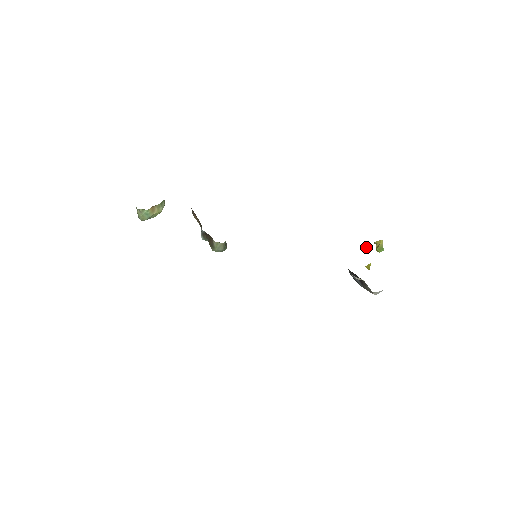
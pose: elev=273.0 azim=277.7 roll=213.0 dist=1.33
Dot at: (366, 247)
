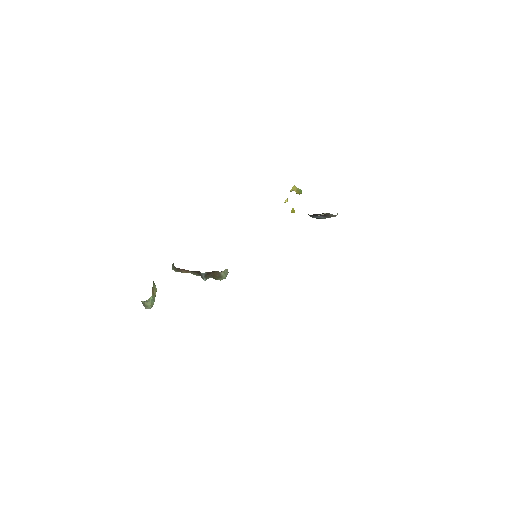
Dot at: (287, 198)
